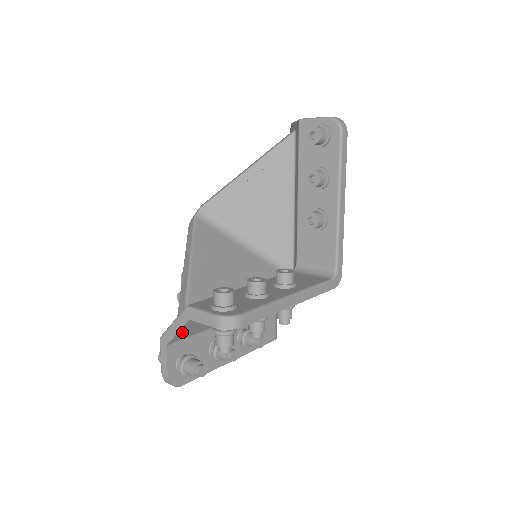
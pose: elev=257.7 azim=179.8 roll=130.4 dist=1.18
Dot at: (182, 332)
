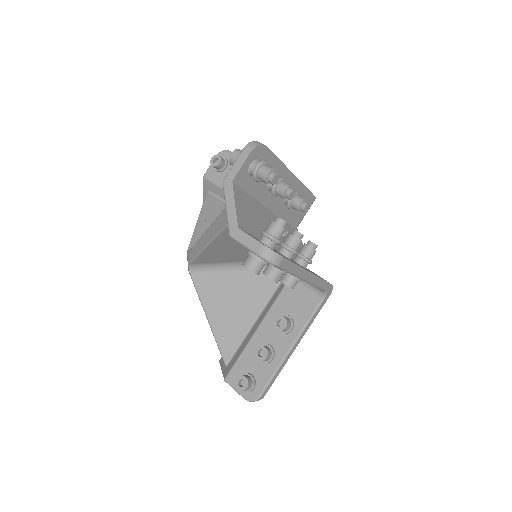
Dot at: (239, 210)
